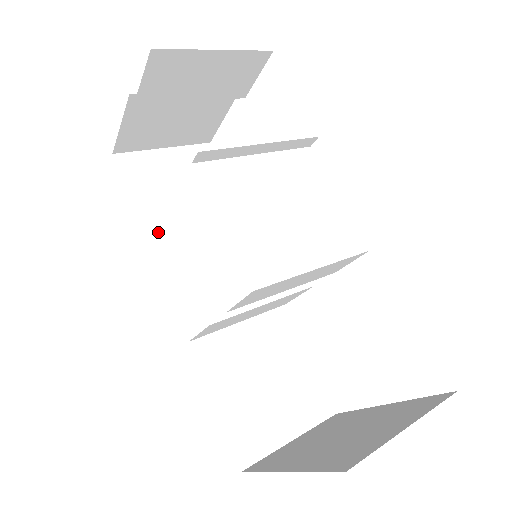
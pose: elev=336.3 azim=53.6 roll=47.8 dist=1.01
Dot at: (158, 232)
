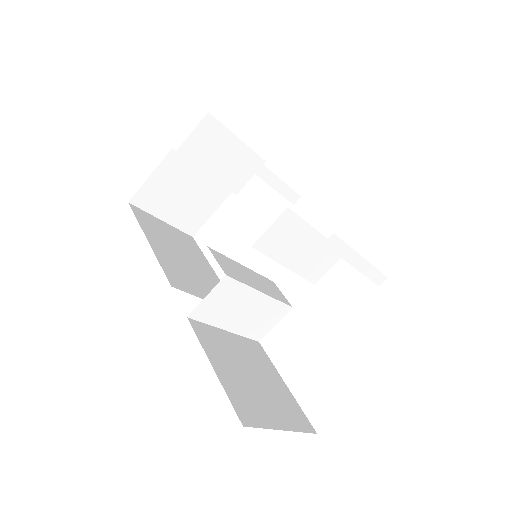
Dot at: (160, 251)
